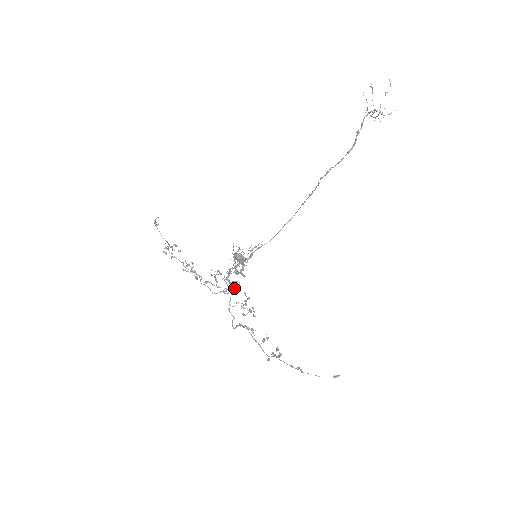
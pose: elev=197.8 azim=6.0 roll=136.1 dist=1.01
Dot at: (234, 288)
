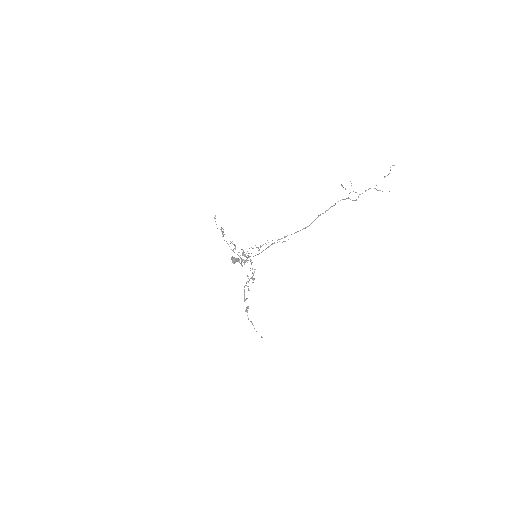
Dot at: (252, 262)
